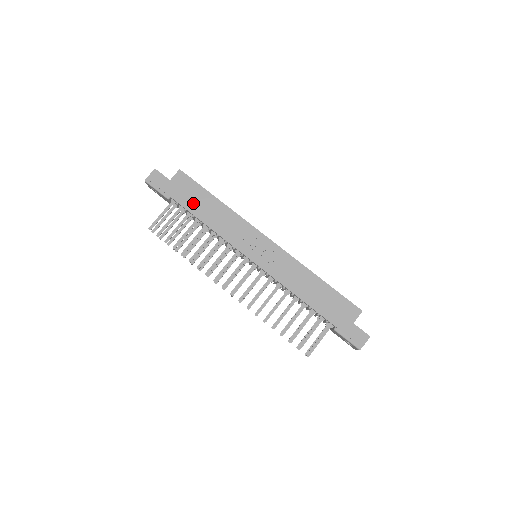
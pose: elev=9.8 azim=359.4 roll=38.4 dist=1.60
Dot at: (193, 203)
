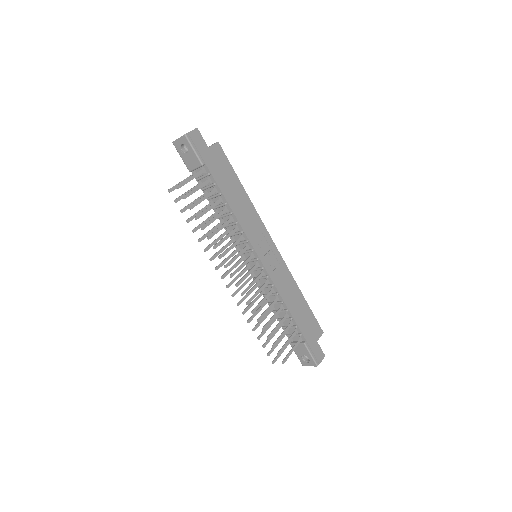
Dot at: (224, 181)
